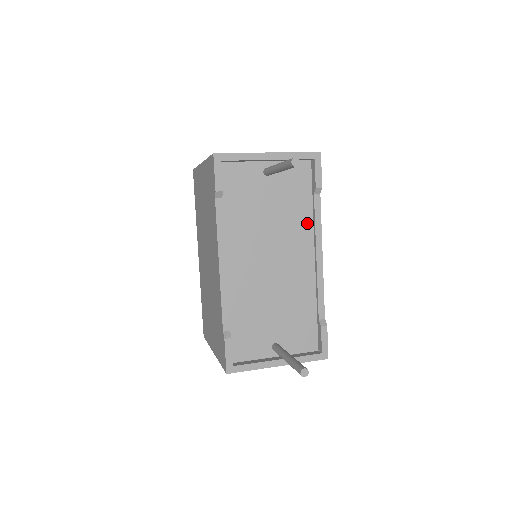
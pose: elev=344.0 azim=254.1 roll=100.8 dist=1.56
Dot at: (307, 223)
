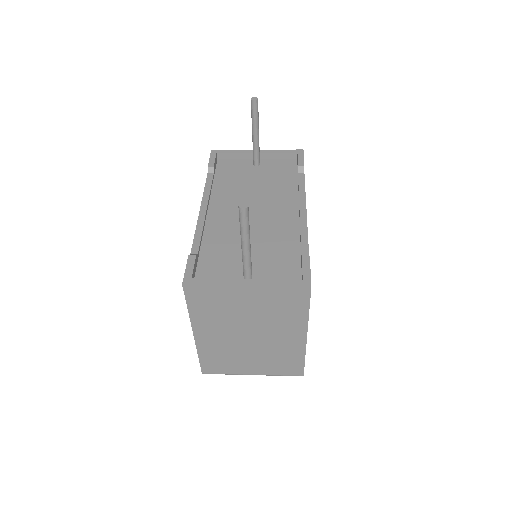
Dot at: (292, 192)
